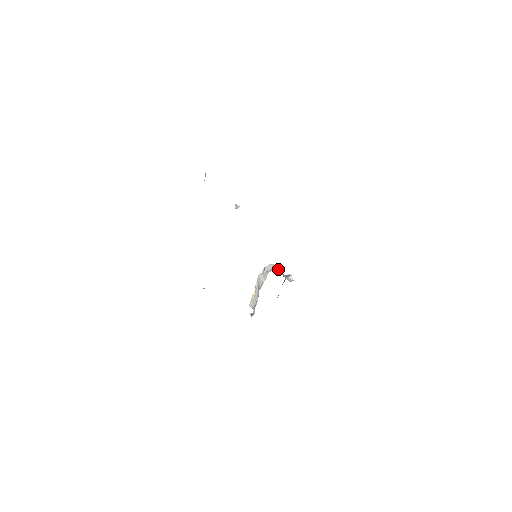
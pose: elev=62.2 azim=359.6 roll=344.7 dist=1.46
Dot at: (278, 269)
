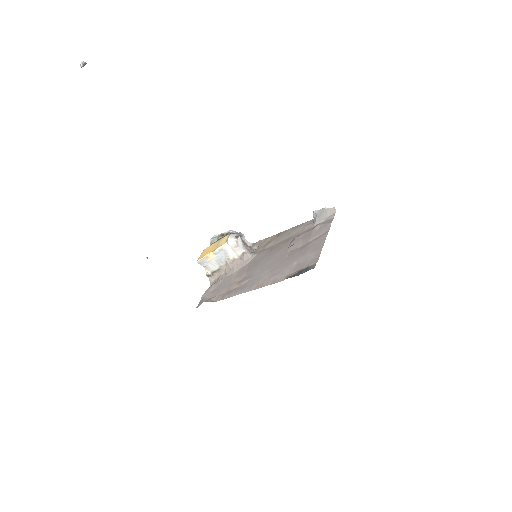
Dot at: (241, 238)
